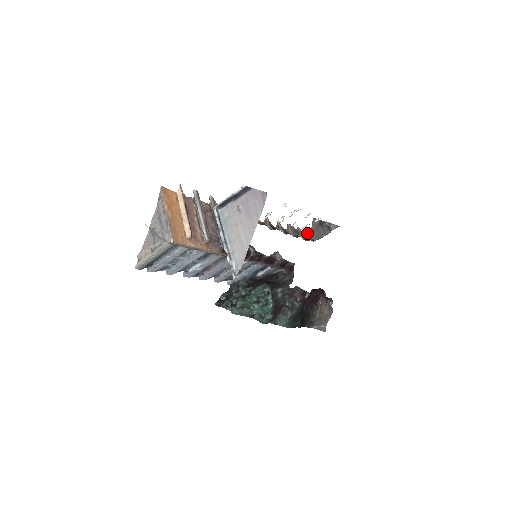
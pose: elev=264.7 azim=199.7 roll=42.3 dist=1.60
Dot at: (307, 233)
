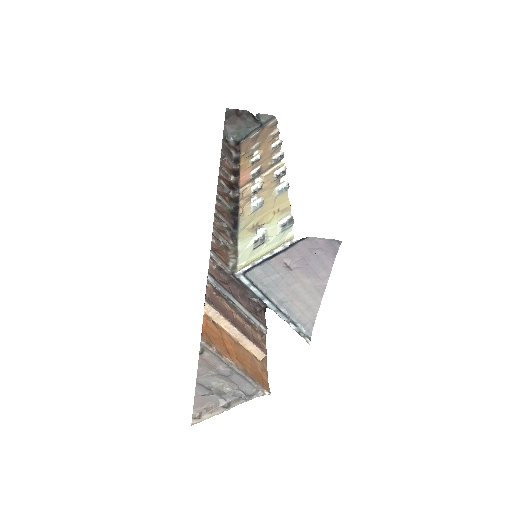
Dot at: (223, 133)
